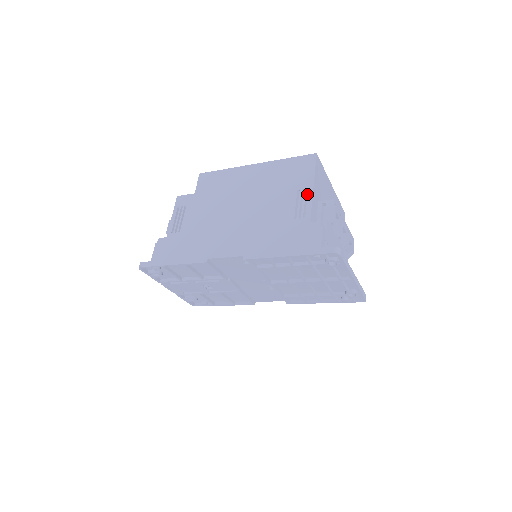
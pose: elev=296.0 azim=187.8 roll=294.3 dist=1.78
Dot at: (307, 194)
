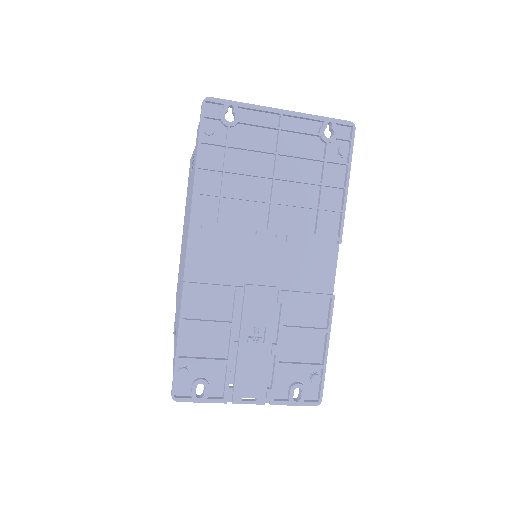
Dot at: occluded
